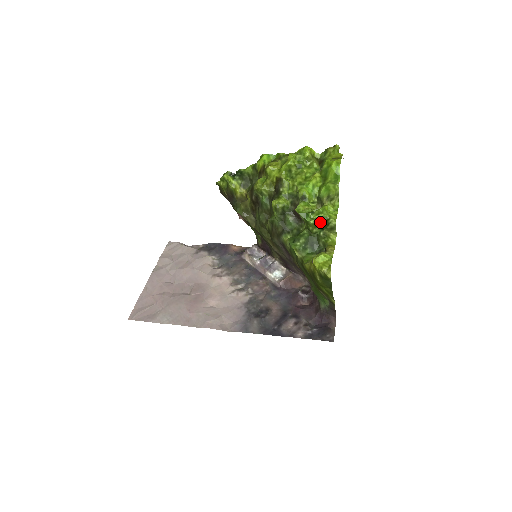
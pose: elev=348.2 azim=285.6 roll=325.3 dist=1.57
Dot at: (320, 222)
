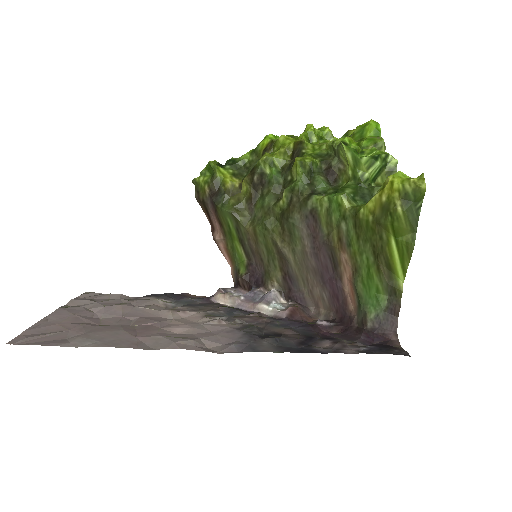
Dot at: (377, 157)
